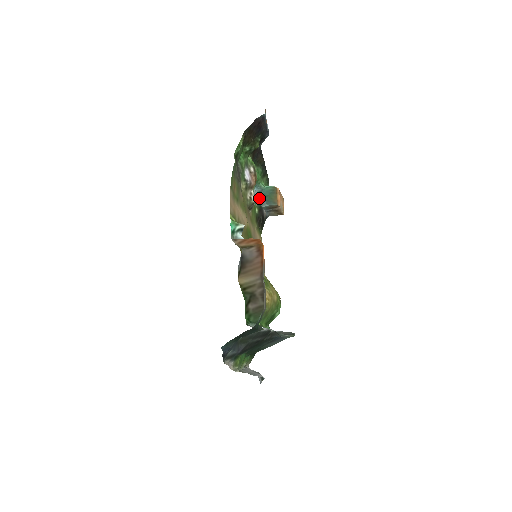
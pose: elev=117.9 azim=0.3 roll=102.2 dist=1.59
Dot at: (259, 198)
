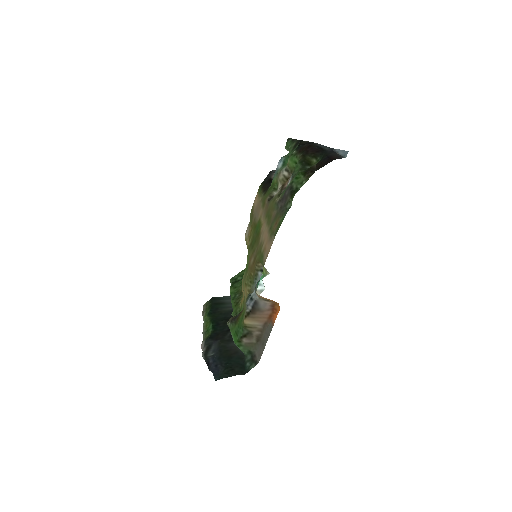
Dot at: occluded
